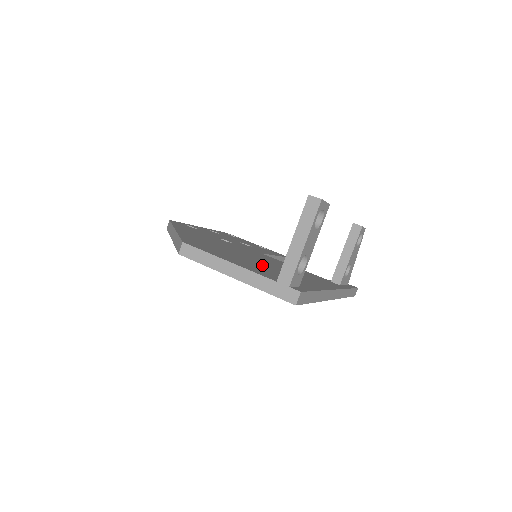
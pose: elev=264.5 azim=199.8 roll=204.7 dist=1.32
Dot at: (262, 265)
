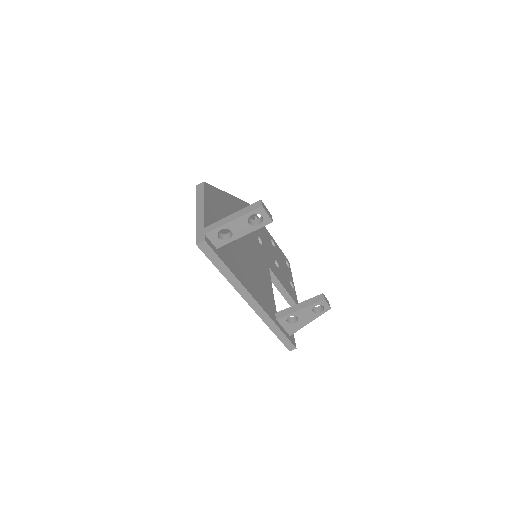
Dot at: occluded
